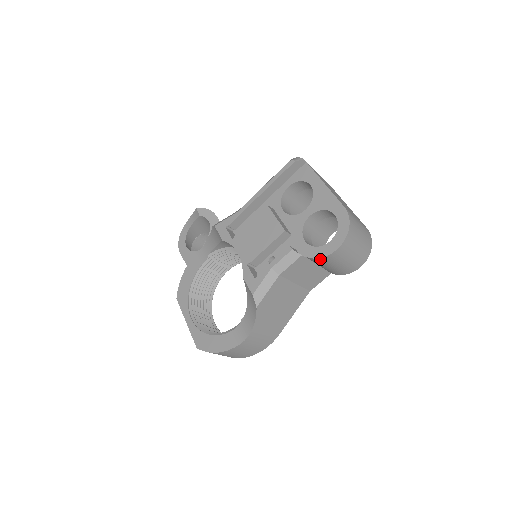
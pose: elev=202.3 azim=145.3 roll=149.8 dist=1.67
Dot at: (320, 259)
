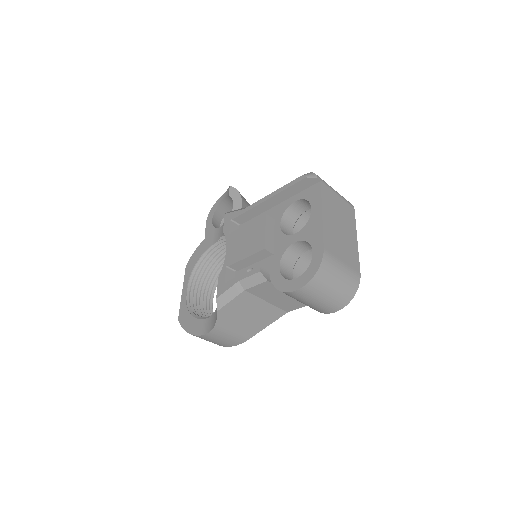
Dot at: occluded
